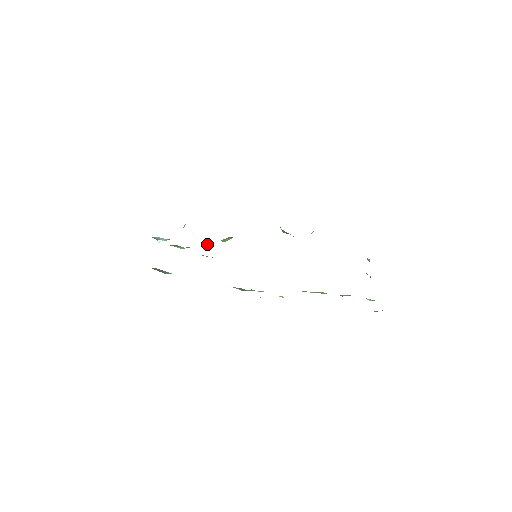
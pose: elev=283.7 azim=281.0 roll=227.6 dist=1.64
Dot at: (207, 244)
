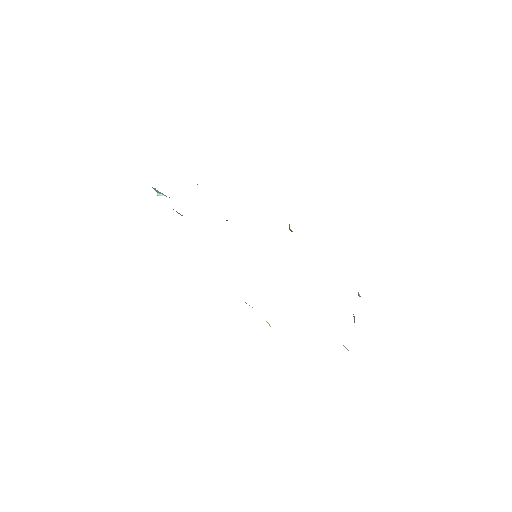
Dot at: occluded
